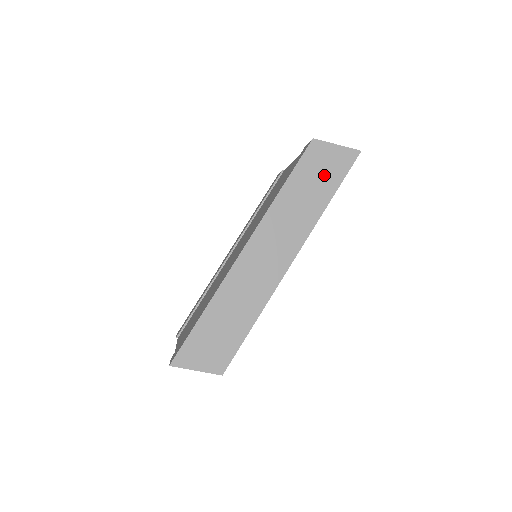
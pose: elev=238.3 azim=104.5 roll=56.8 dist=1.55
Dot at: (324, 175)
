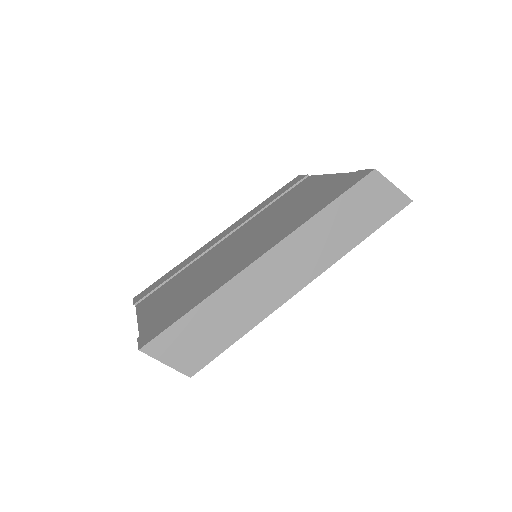
Dot at: (370, 210)
